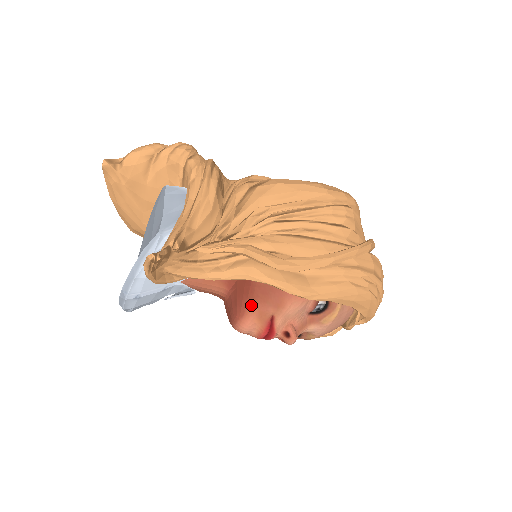
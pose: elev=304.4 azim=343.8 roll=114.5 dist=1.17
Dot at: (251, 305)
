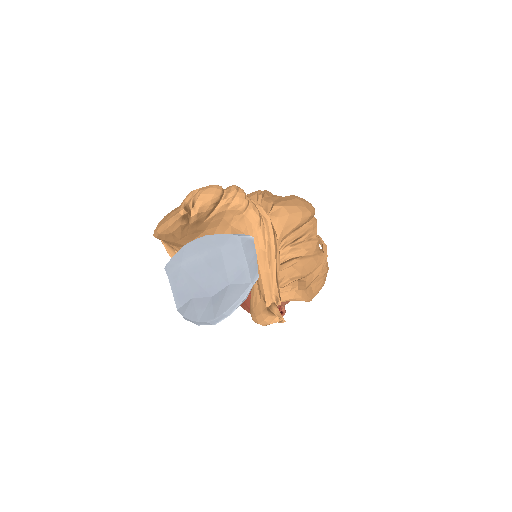
Dot at: occluded
